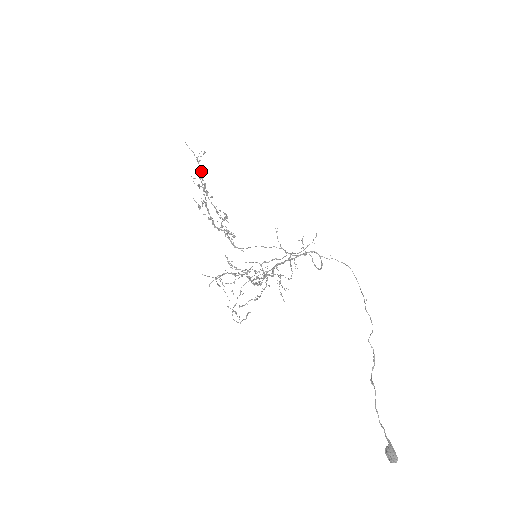
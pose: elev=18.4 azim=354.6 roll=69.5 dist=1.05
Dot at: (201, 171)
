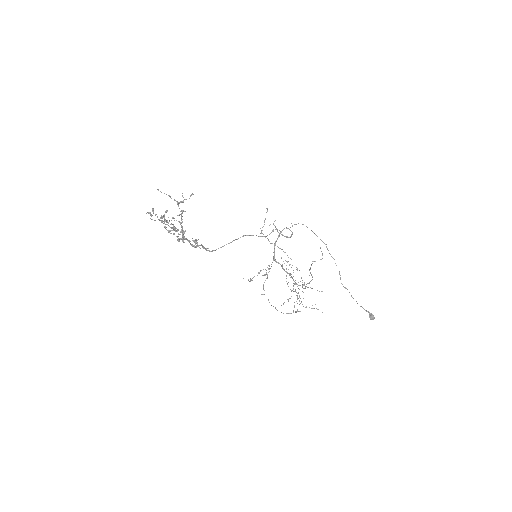
Dot at: (183, 210)
